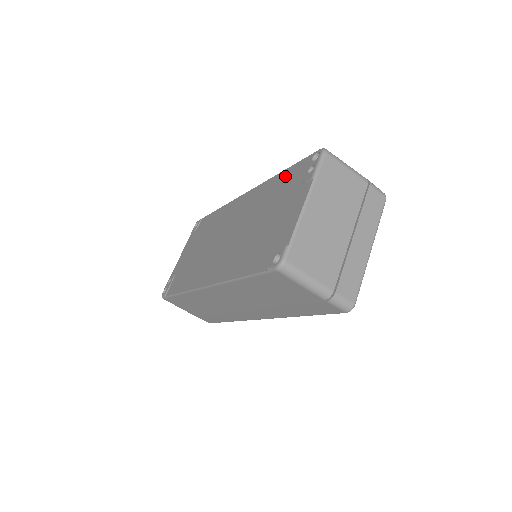
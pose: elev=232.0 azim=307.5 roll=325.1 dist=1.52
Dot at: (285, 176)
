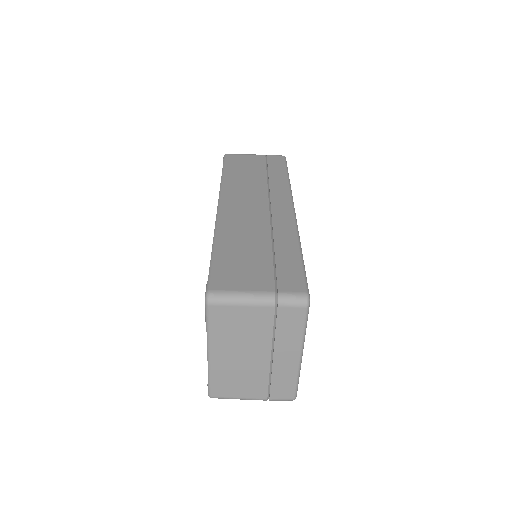
Dot at: occluded
